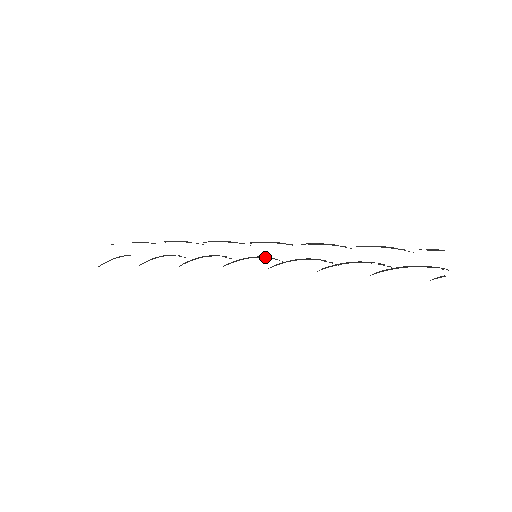
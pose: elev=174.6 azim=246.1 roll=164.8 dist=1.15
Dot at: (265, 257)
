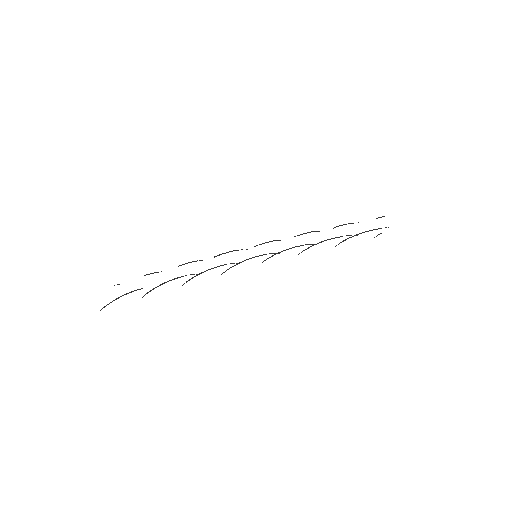
Dot at: occluded
